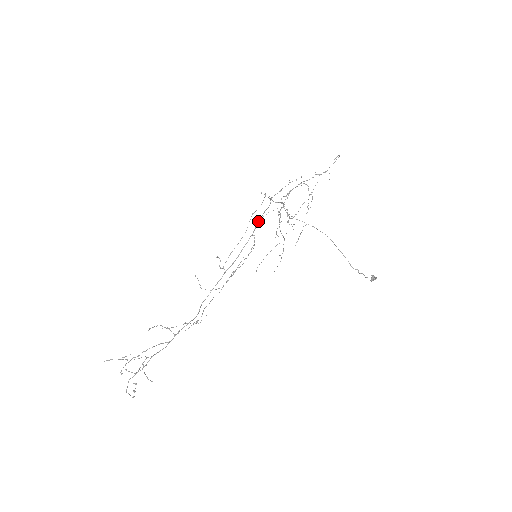
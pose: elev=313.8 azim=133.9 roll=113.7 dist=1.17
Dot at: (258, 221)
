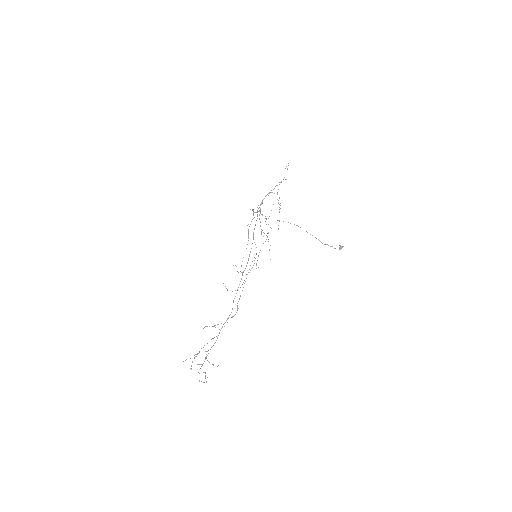
Dot at: occluded
